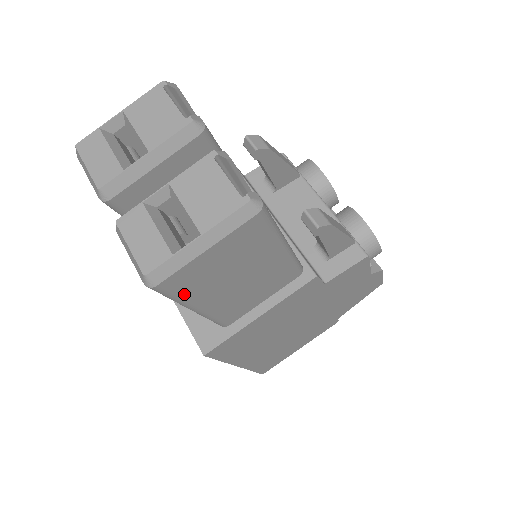
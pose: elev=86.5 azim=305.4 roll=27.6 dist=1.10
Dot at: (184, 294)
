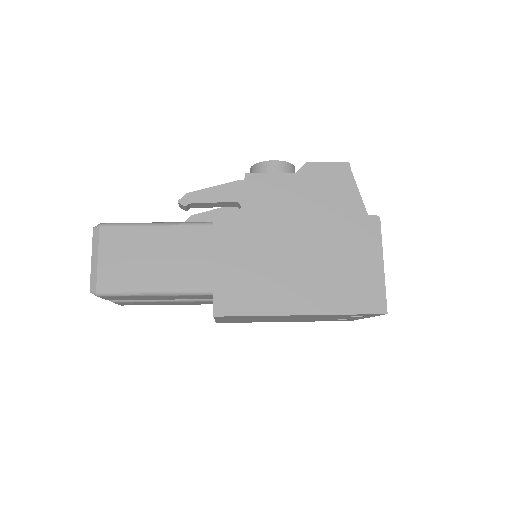
Dot at: (124, 286)
